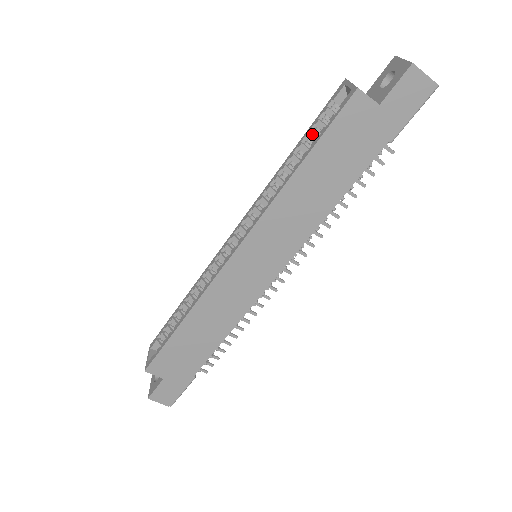
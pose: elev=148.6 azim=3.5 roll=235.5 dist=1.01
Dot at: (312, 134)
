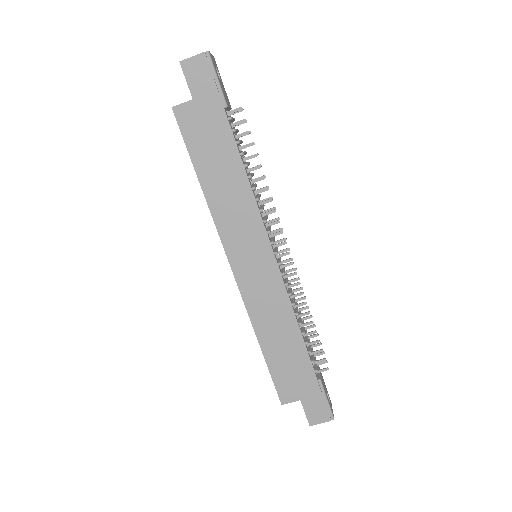
Dot at: occluded
